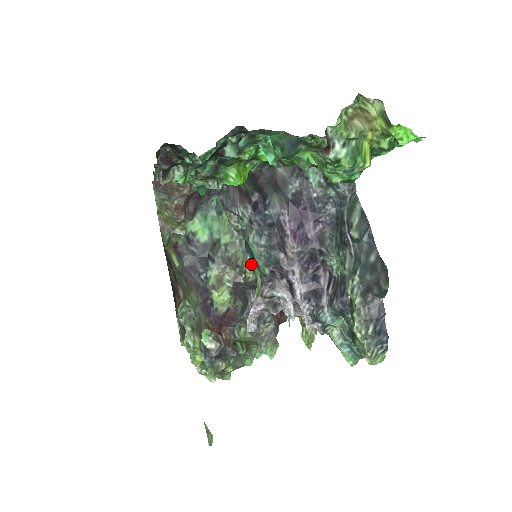
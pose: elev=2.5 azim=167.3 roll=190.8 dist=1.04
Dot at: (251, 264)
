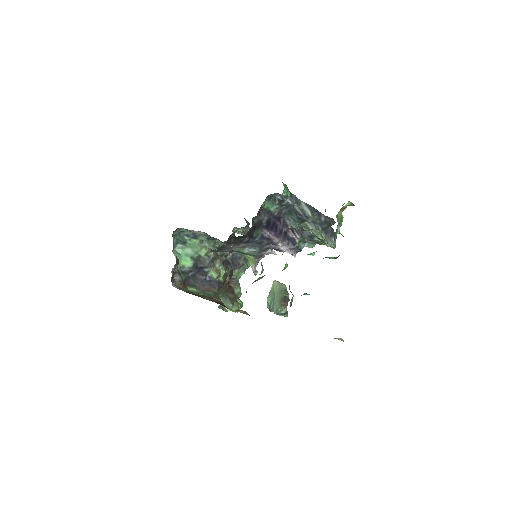
Dot at: occluded
